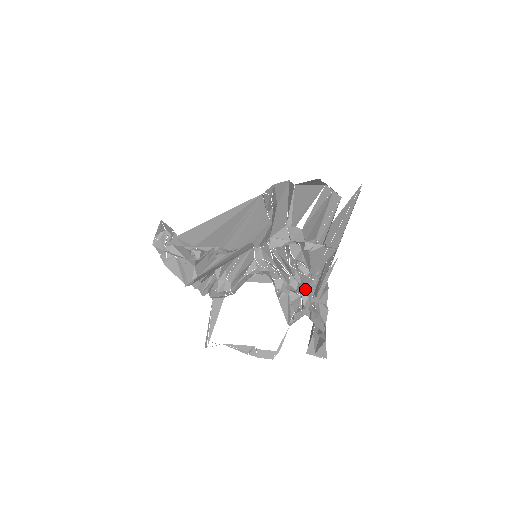
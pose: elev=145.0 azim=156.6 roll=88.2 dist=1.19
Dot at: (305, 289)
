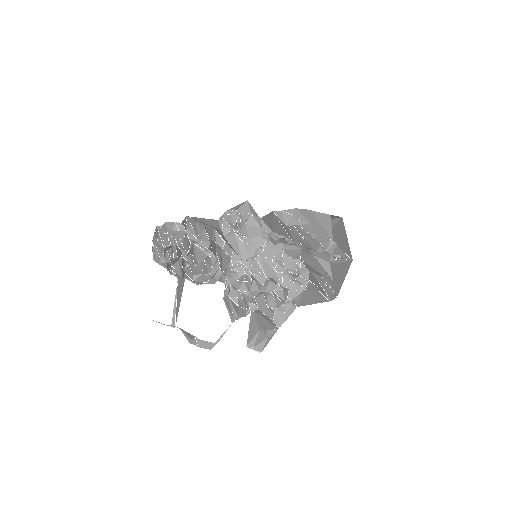
Dot at: (276, 292)
